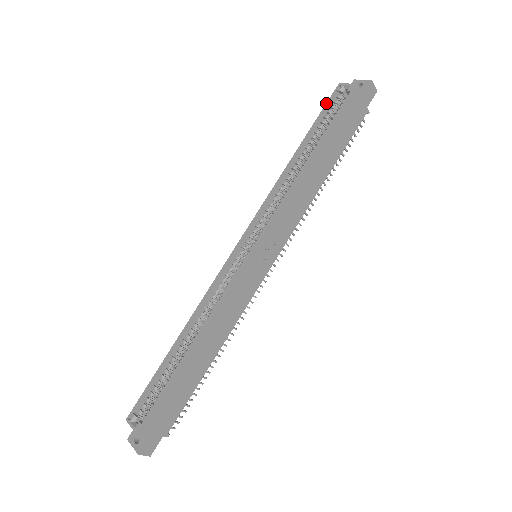
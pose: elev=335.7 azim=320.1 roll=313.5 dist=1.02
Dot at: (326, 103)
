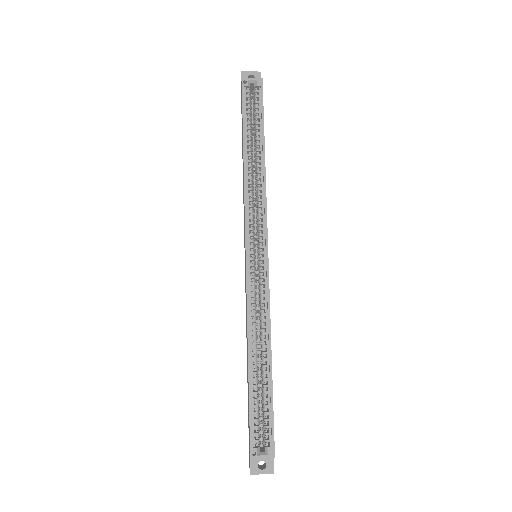
Dot at: (242, 99)
